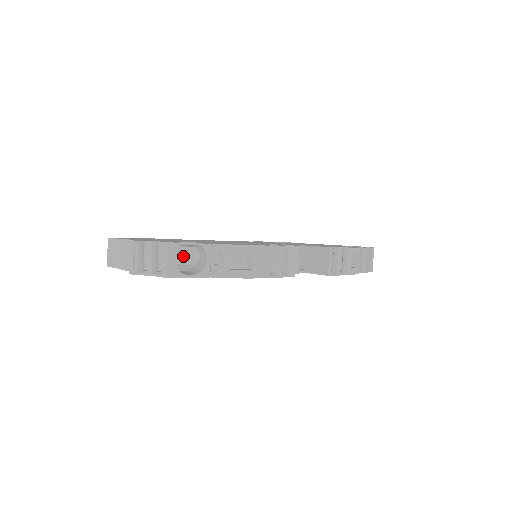
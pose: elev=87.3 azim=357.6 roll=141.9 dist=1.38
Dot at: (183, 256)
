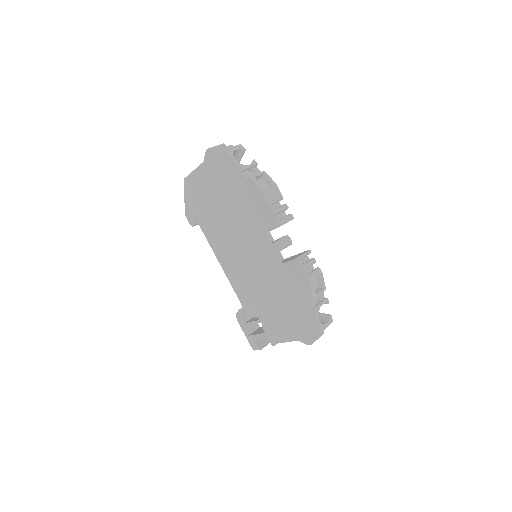
Dot at: occluded
